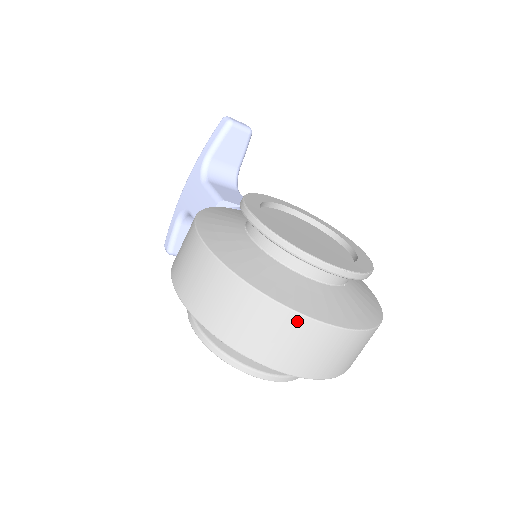
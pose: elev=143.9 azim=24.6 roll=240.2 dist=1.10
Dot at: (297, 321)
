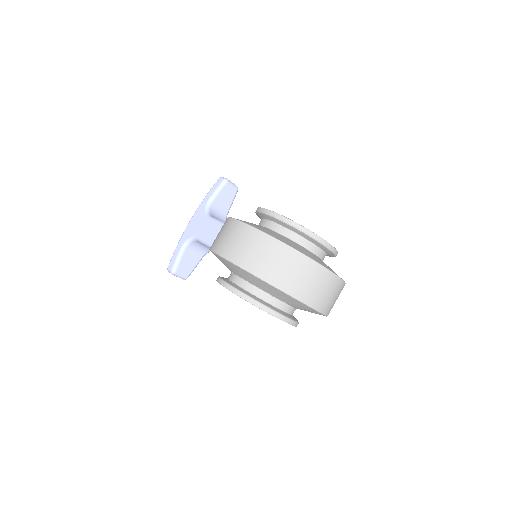
Dot at: (308, 263)
